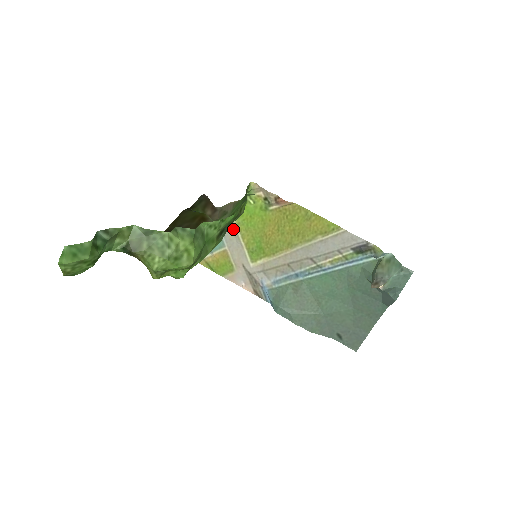
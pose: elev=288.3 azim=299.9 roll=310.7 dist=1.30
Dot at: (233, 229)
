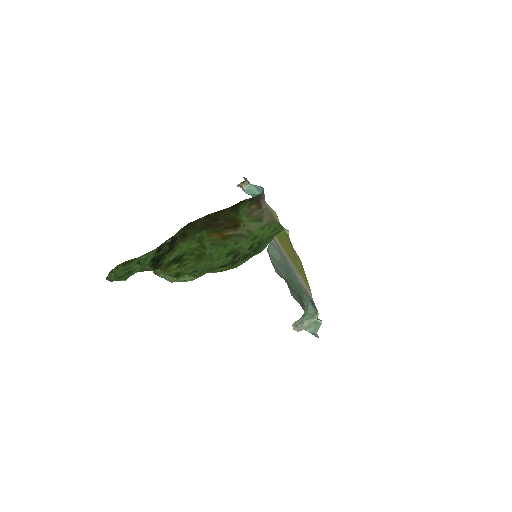
Dot at: occluded
